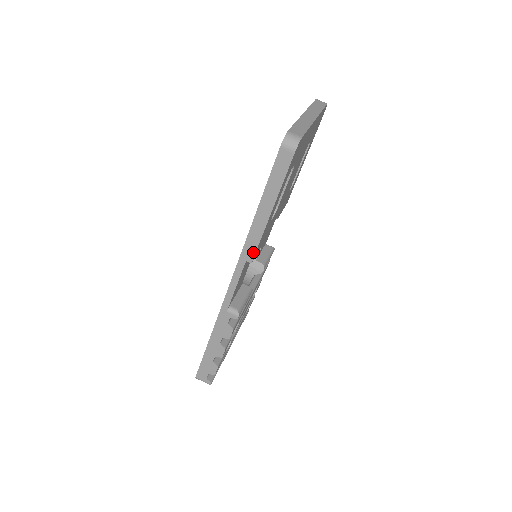
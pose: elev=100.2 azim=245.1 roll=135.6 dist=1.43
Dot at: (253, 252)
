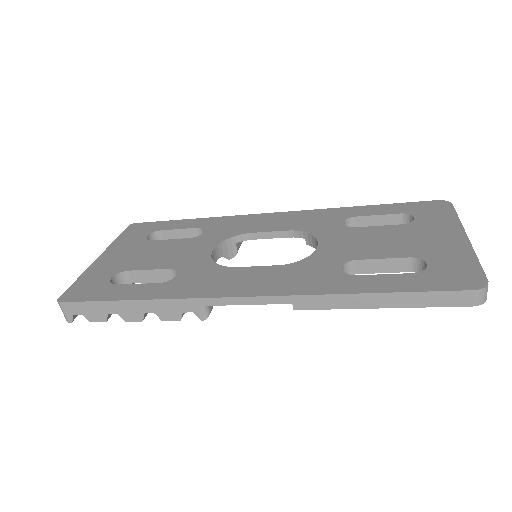
Dot at: (311, 307)
